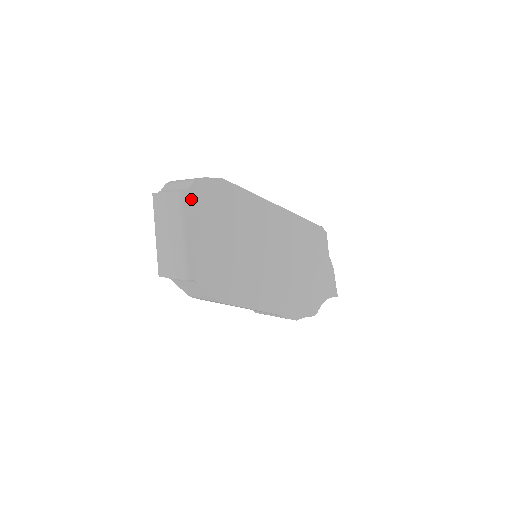
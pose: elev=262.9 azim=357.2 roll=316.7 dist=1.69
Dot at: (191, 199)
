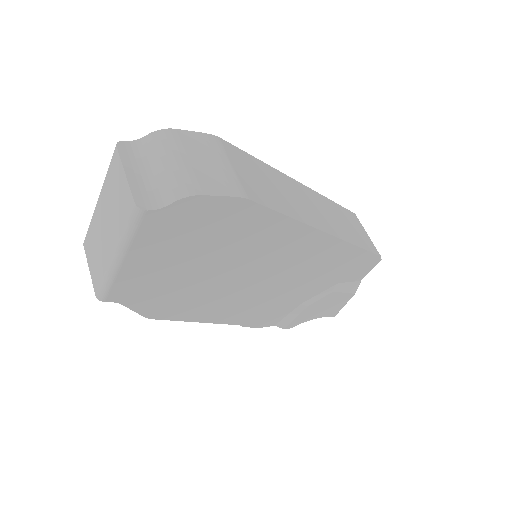
Dot at: (159, 221)
